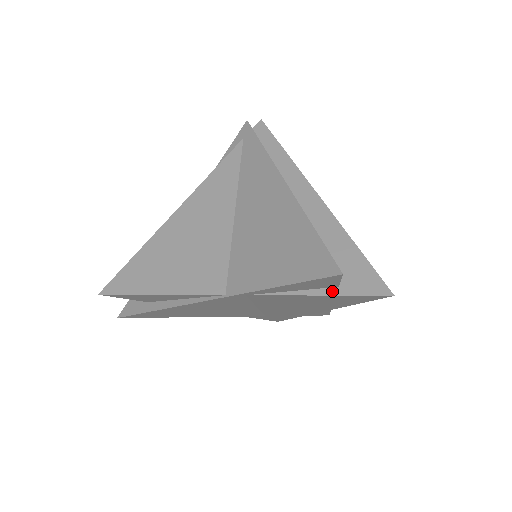
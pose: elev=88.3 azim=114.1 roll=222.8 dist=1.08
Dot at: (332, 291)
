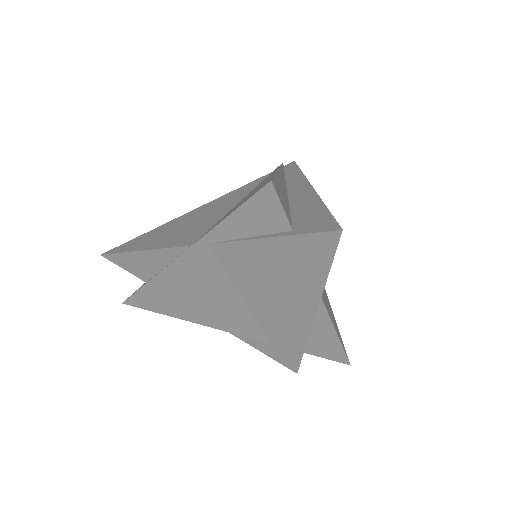
Dot at: (284, 233)
